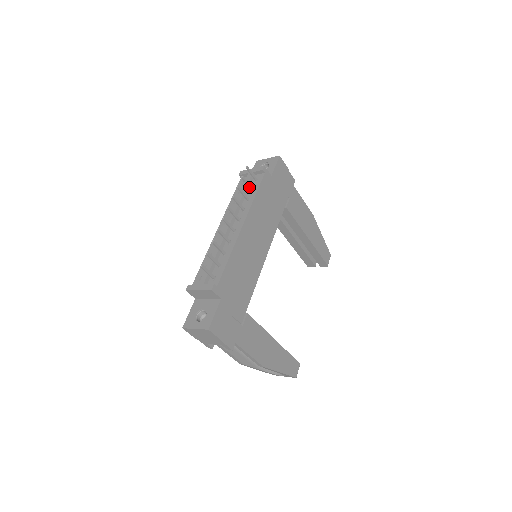
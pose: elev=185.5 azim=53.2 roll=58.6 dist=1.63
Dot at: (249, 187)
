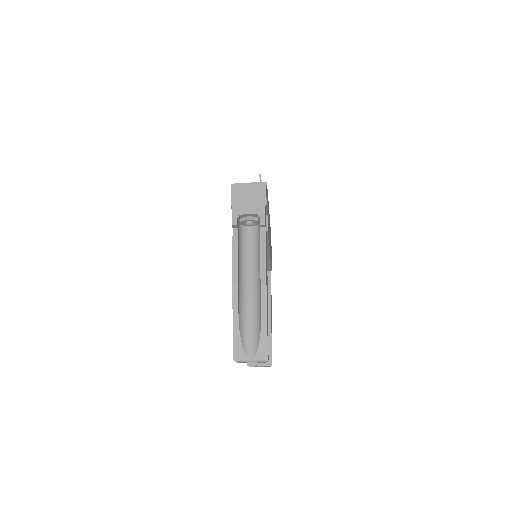
Dot at: occluded
